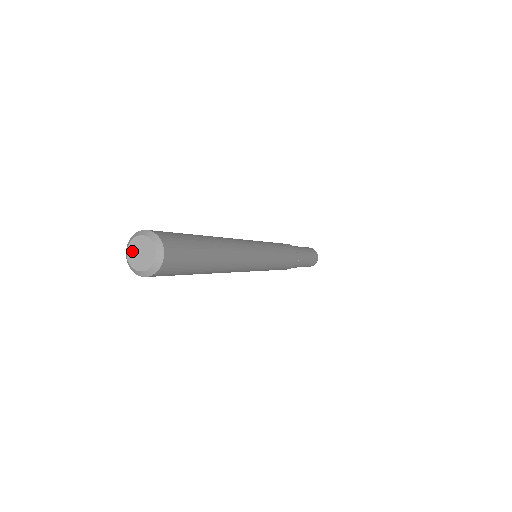
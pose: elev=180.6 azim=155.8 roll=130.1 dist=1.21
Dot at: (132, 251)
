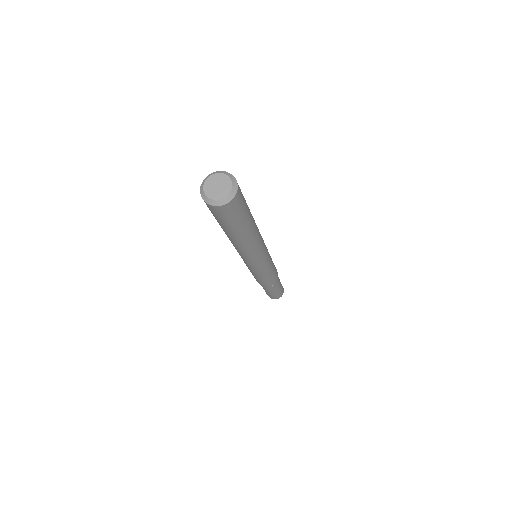
Dot at: (210, 192)
